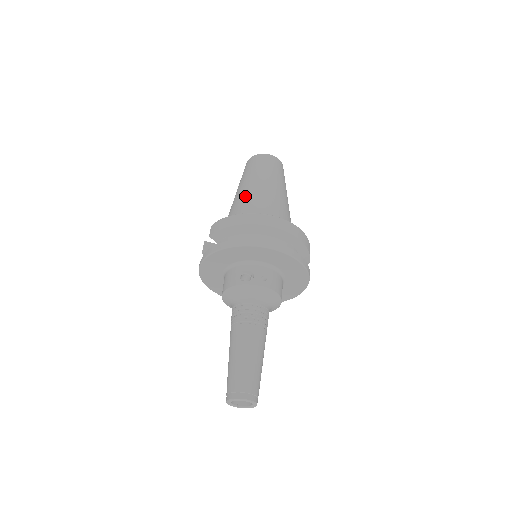
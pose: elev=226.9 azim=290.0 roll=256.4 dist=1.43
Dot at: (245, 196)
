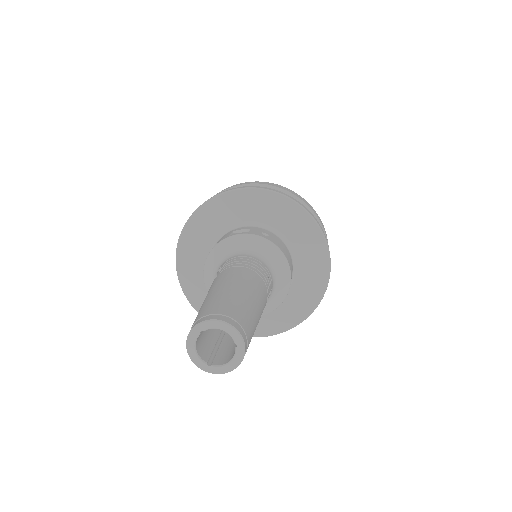
Dot at: occluded
